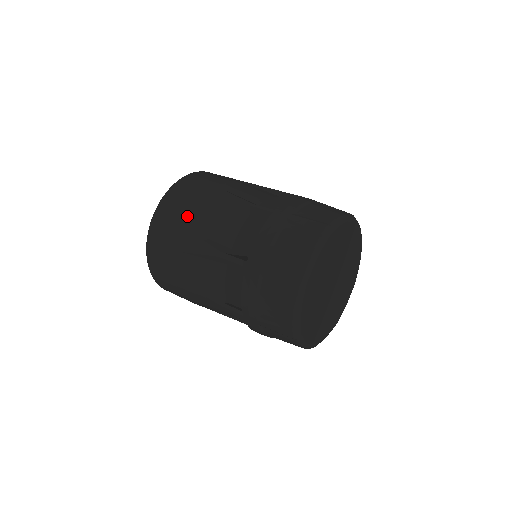
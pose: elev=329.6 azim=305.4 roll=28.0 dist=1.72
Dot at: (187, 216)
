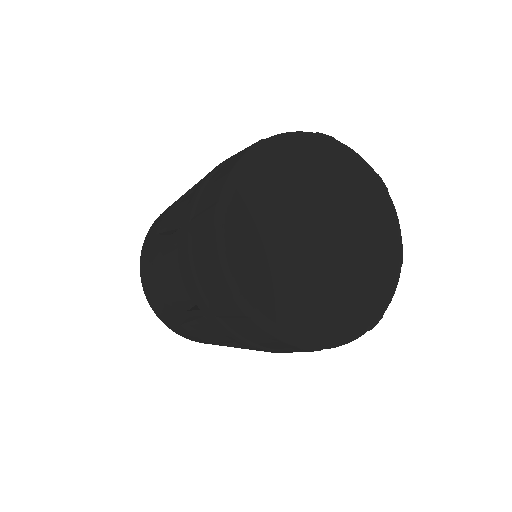
Dot at: occluded
